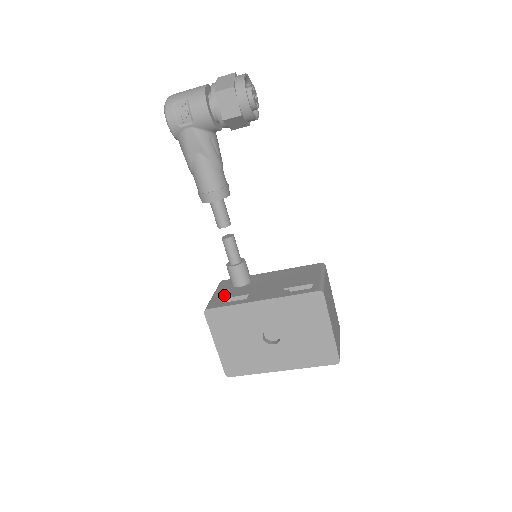
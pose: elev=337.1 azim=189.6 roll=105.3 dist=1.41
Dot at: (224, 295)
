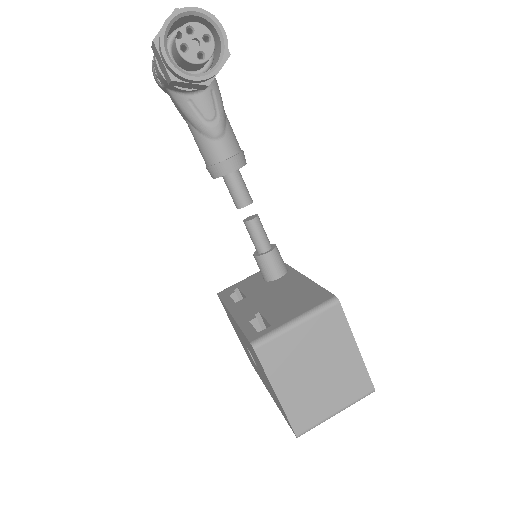
Dot at: (245, 284)
